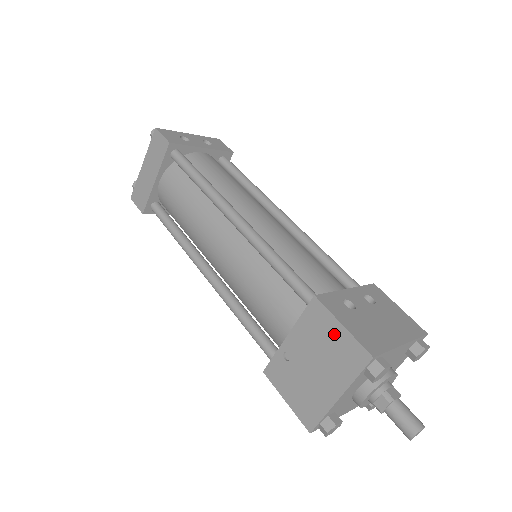
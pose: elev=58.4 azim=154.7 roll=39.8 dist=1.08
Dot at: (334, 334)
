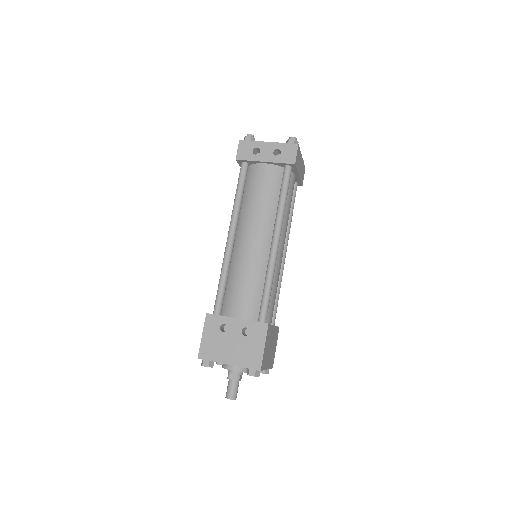
Dot at: occluded
